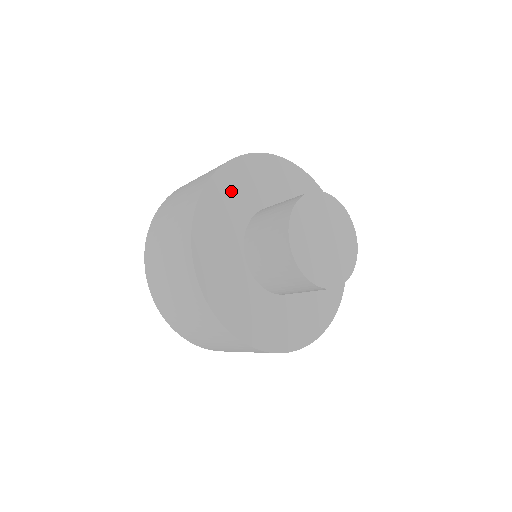
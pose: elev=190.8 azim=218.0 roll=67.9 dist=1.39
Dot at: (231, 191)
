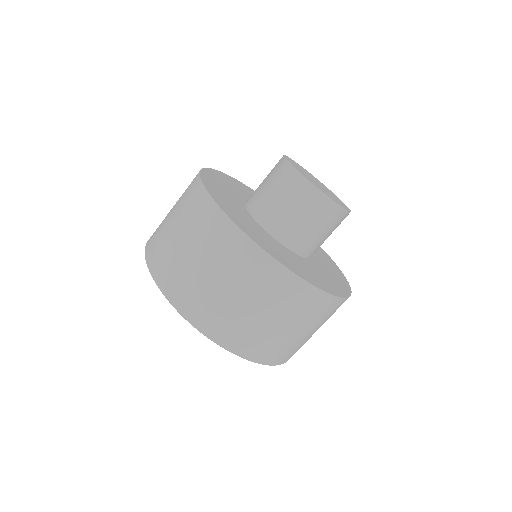
Dot at: occluded
